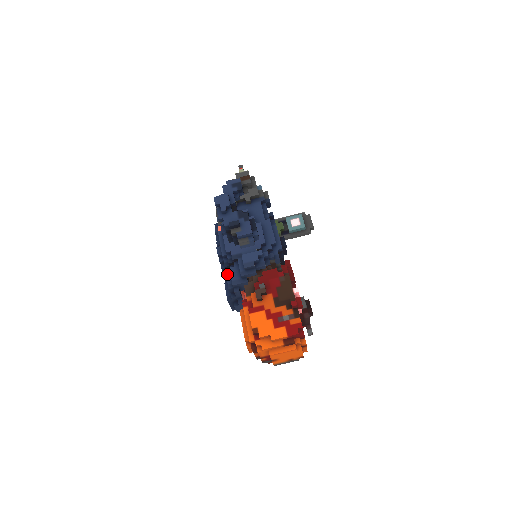
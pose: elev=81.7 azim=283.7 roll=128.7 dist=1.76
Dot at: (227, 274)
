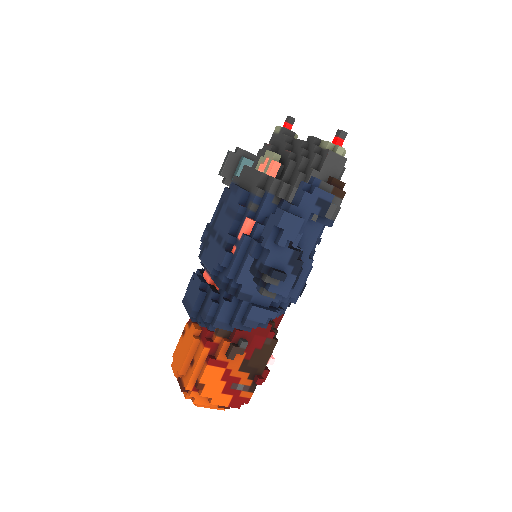
Dot at: (214, 294)
